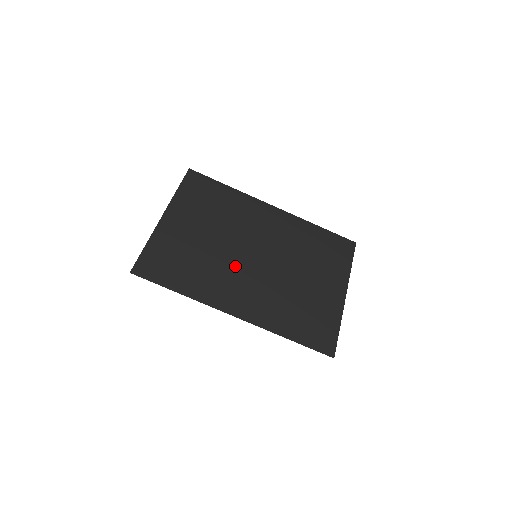
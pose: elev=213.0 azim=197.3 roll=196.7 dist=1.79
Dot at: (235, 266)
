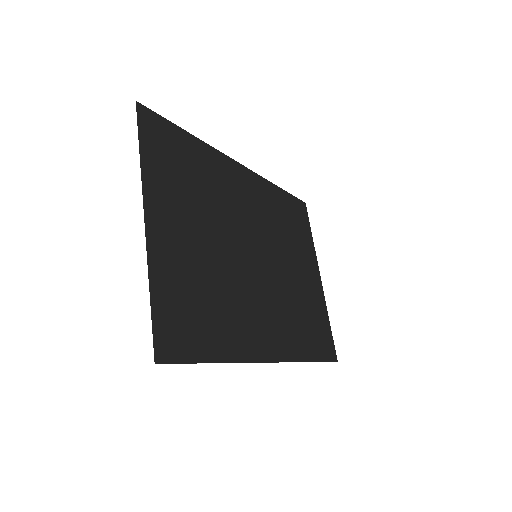
Dot at: (247, 282)
